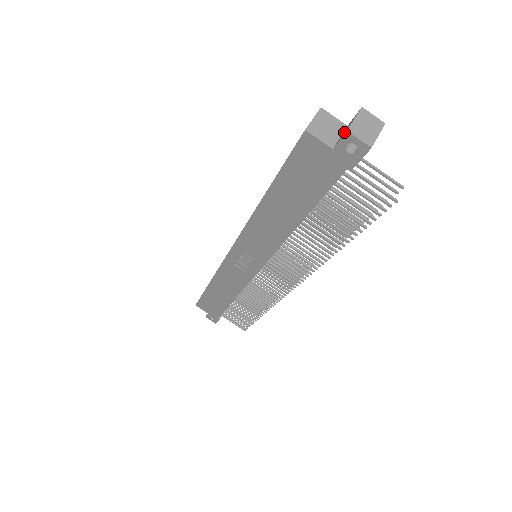
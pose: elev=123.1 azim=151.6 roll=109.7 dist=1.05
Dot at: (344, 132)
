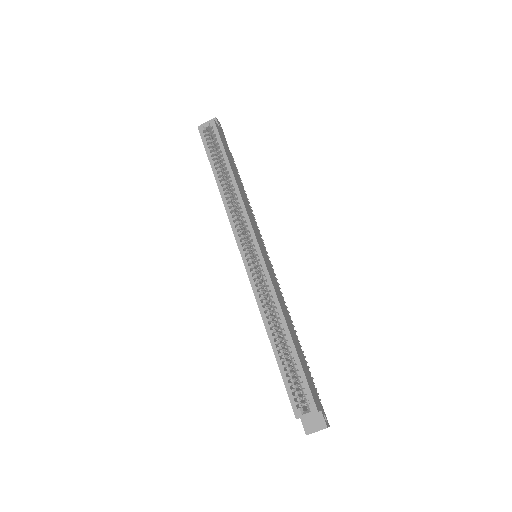
Dot at: (310, 424)
